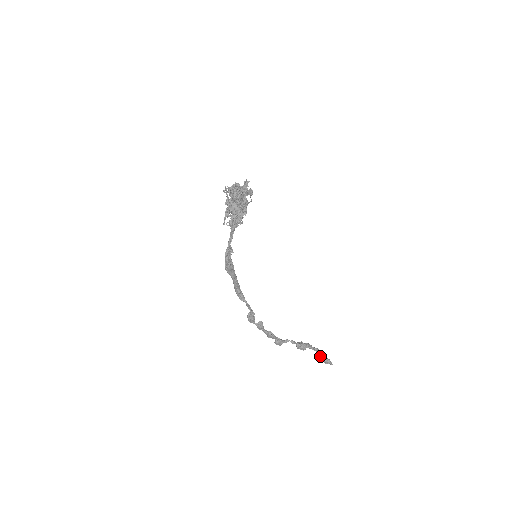
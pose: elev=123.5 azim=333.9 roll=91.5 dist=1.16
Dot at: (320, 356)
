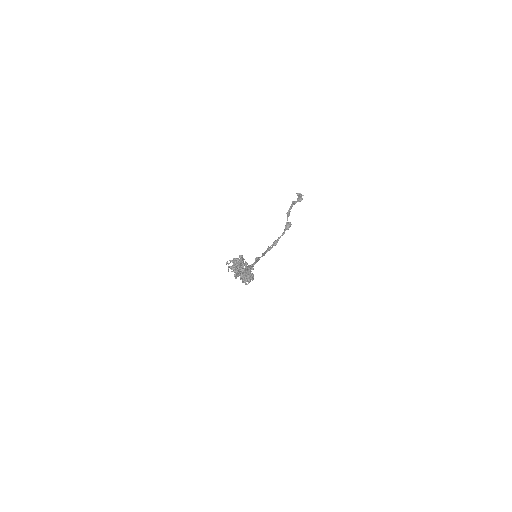
Dot at: (295, 203)
